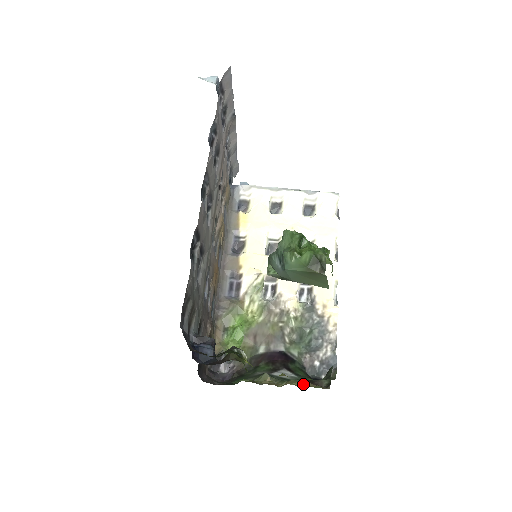
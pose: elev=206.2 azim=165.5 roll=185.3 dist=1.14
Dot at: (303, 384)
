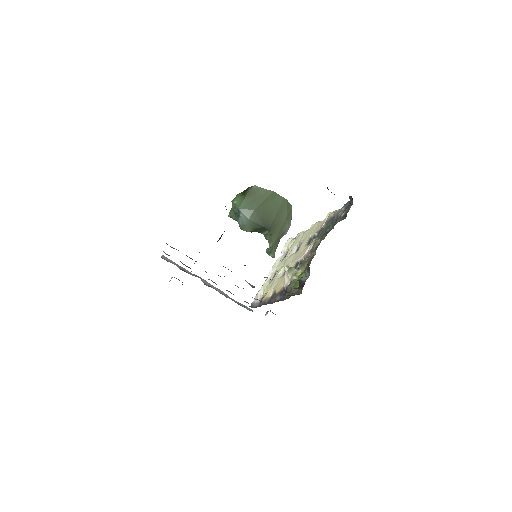
Dot at: occluded
